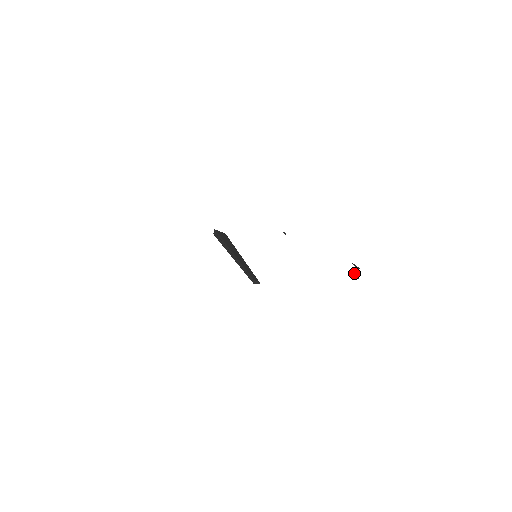
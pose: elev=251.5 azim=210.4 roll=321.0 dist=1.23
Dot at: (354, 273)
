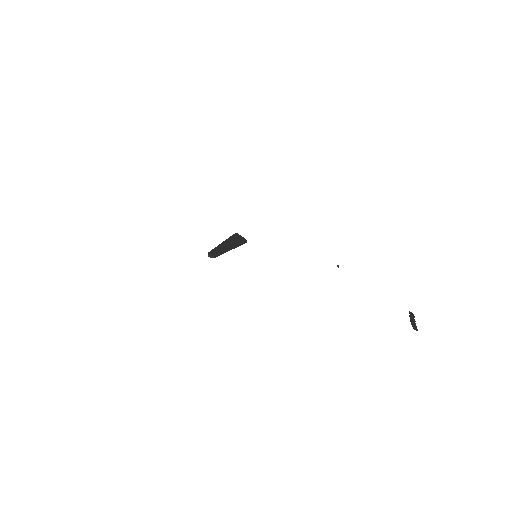
Dot at: occluded
